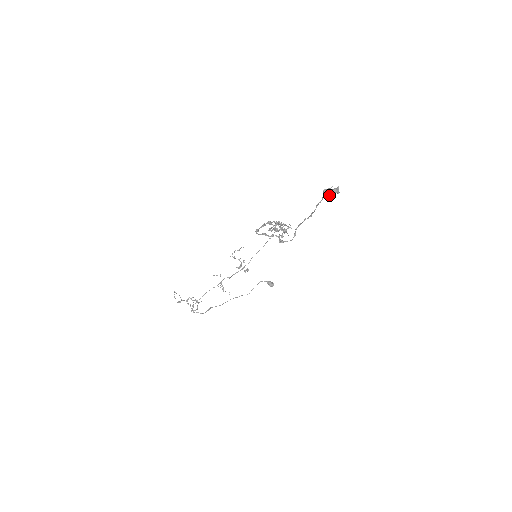
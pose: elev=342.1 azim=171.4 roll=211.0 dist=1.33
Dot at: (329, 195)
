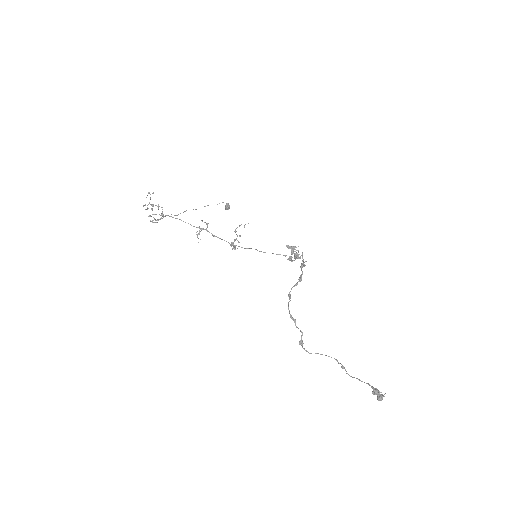
Dot at: (374, 394)
